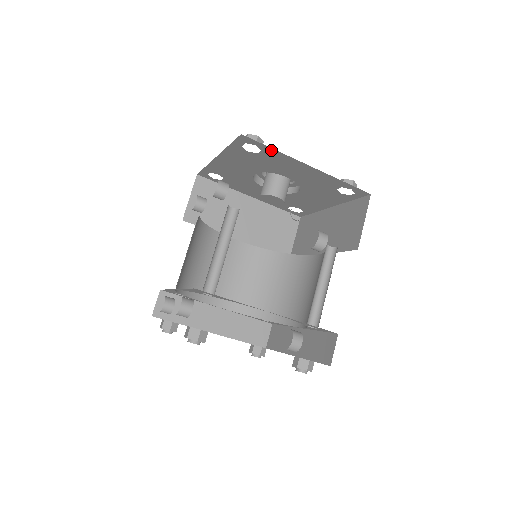
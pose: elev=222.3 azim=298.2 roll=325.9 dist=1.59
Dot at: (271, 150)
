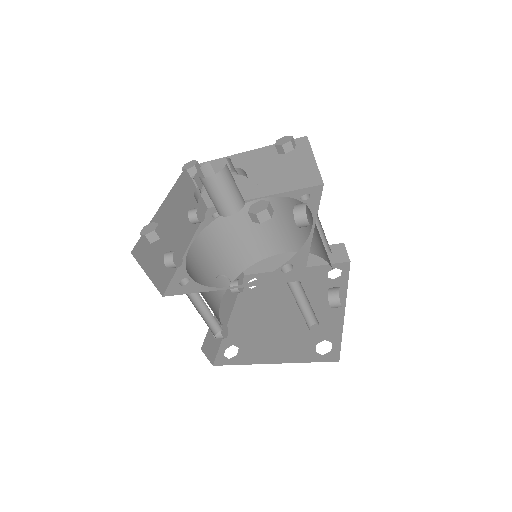
Dot at: occluded
